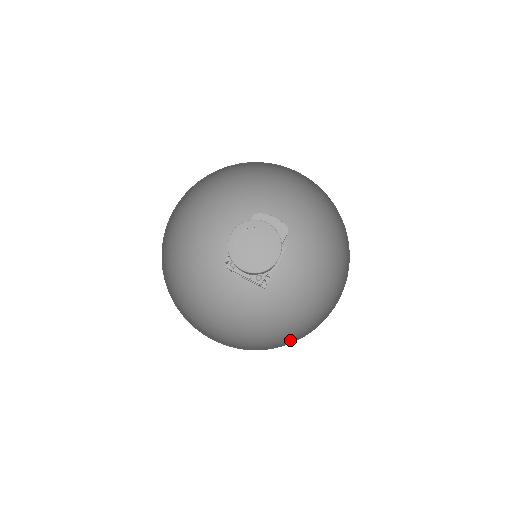
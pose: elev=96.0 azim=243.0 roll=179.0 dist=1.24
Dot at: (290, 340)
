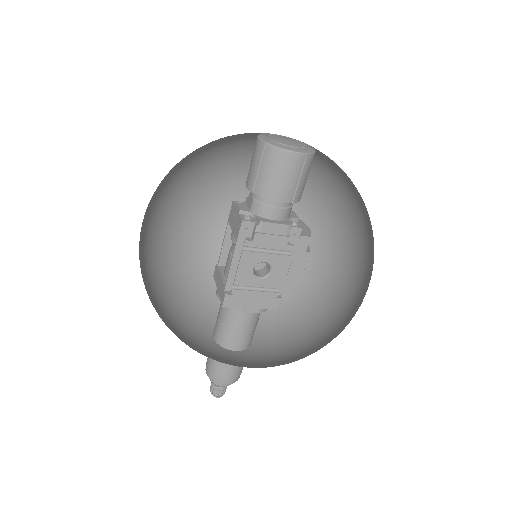
Dot at: occluded
